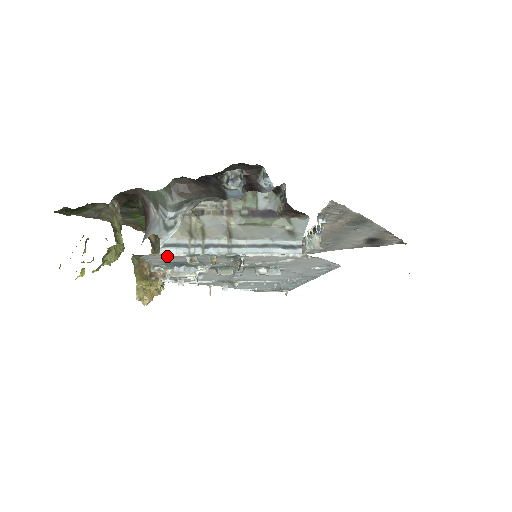
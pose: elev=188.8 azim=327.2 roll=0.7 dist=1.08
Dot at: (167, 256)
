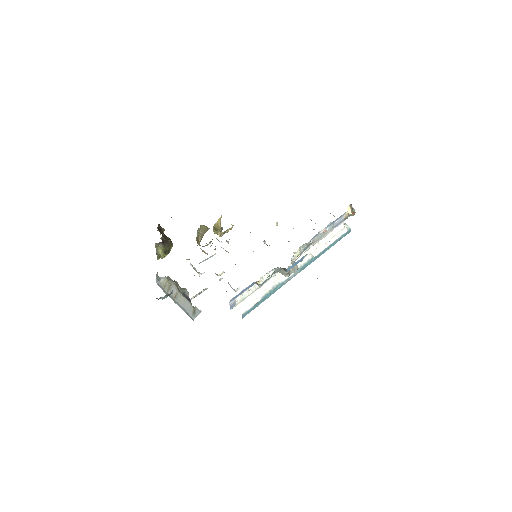
Dot at: occluded
